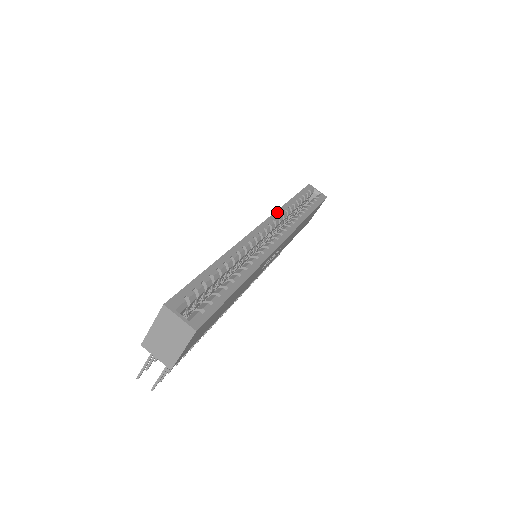
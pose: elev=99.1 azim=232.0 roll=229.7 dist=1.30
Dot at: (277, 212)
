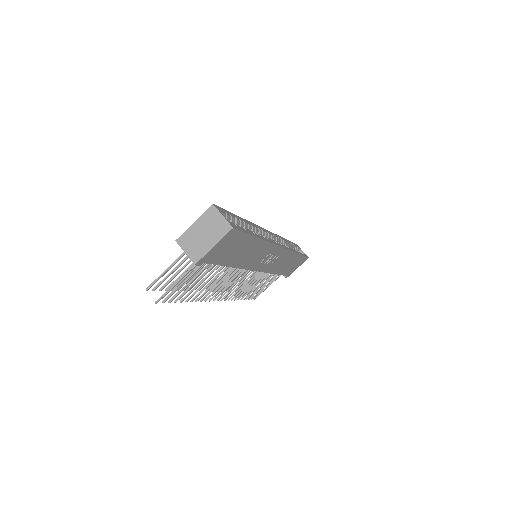
Dot at: occluded
